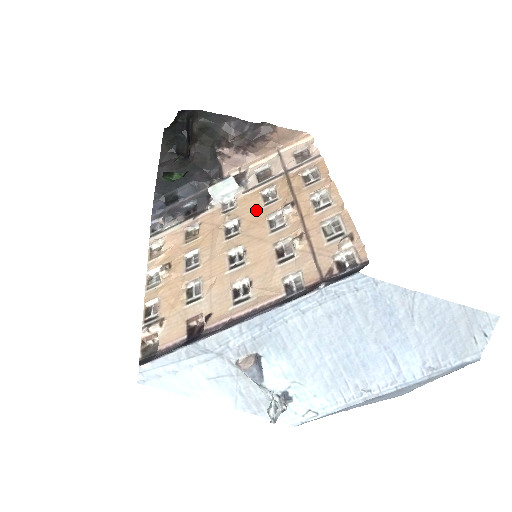
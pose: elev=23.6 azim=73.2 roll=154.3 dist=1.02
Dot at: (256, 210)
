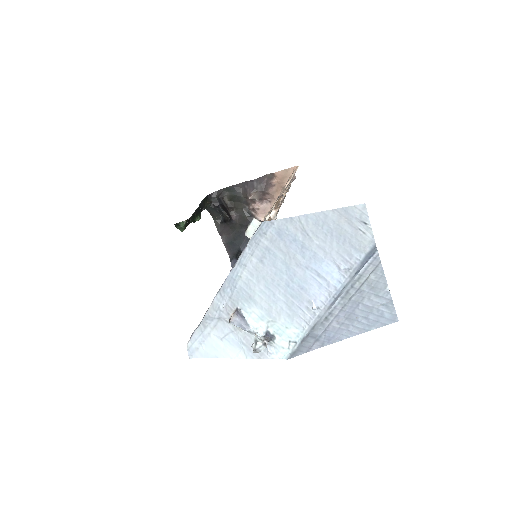
Dot at: occluded
